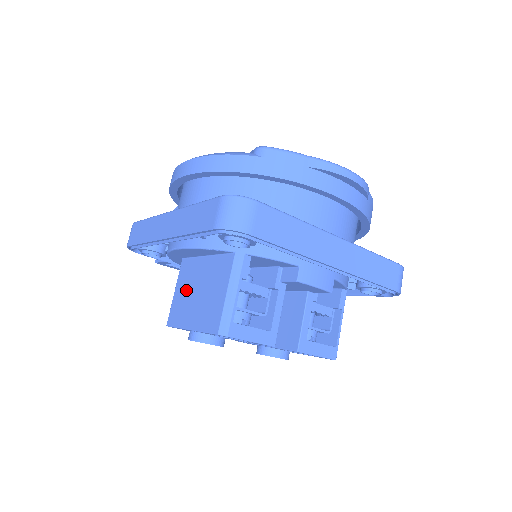
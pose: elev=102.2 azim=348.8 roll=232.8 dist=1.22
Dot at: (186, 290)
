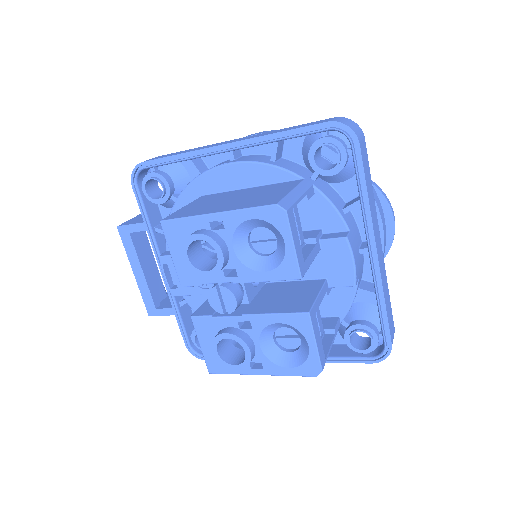
Dot at: (209, 202)
